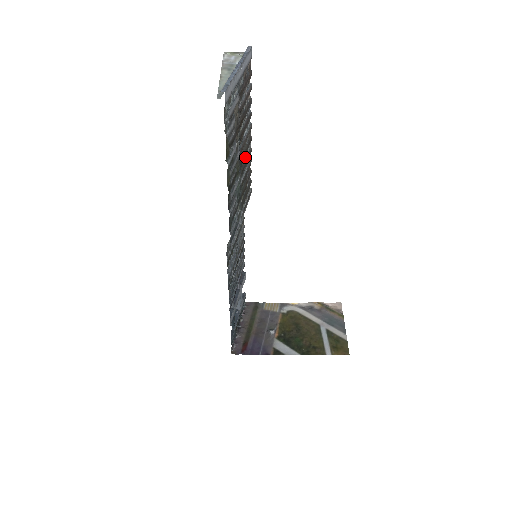
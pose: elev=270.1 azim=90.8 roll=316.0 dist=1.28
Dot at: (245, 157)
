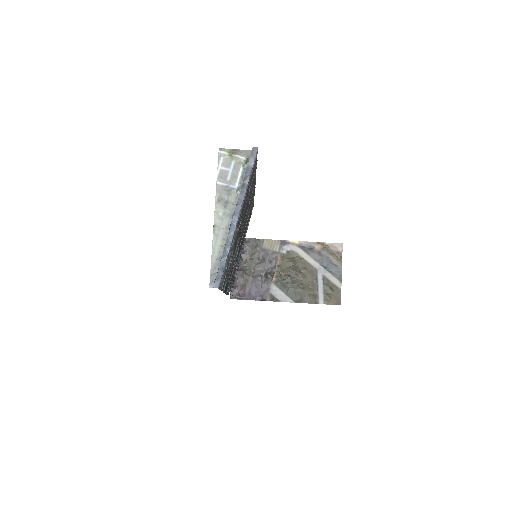
Dot at: occluded
